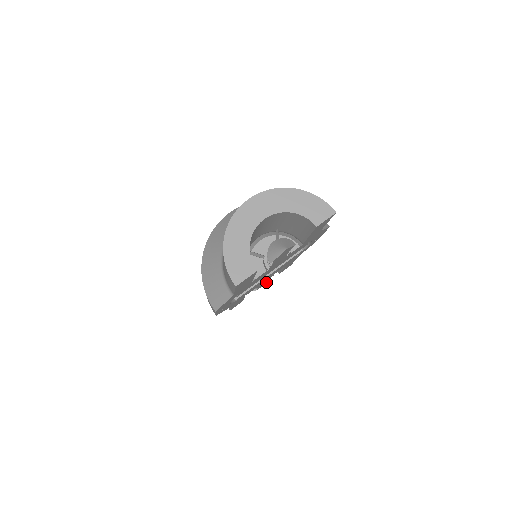
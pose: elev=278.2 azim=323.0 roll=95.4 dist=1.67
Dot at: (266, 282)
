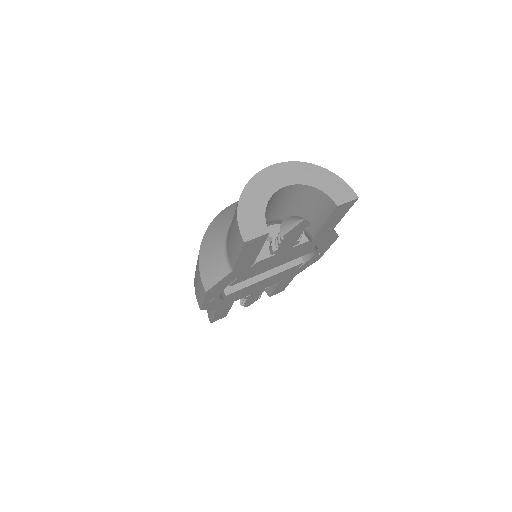
Dot at: (255, 299)
